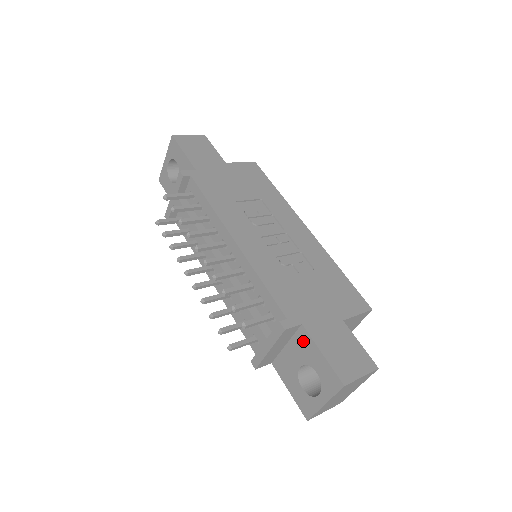
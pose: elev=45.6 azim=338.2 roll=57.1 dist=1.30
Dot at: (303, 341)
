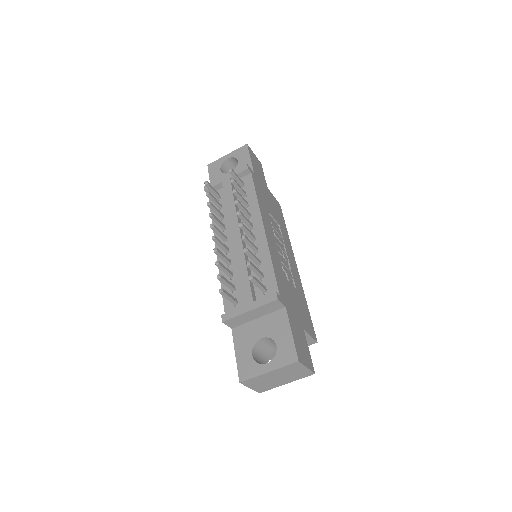
Dot at: (279, 319)
